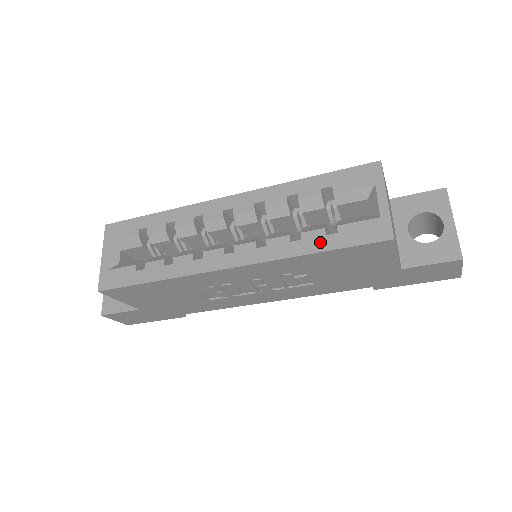
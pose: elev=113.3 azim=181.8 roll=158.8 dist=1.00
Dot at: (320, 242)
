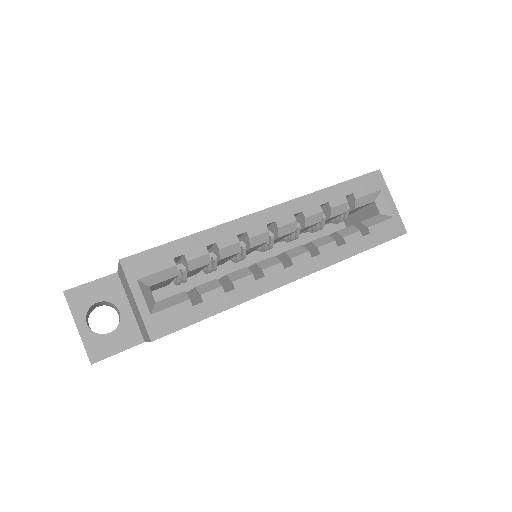
Dot at: (361, 243)
